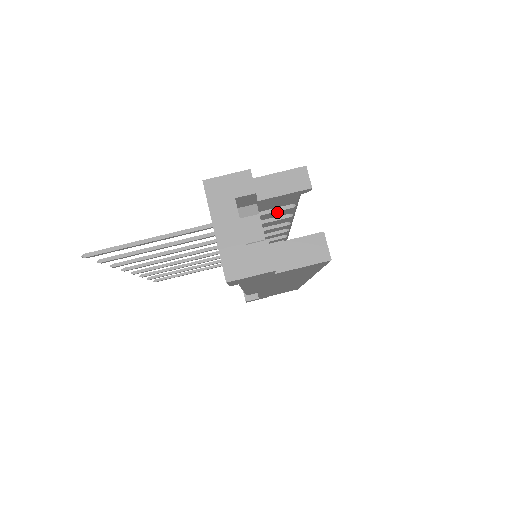
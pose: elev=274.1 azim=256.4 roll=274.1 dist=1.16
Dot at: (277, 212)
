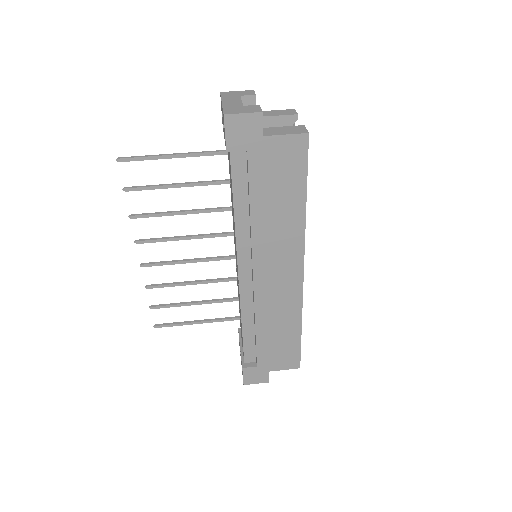
Dot at: occluded
